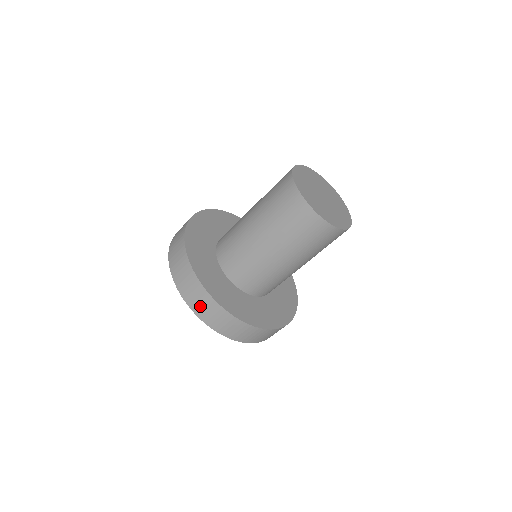
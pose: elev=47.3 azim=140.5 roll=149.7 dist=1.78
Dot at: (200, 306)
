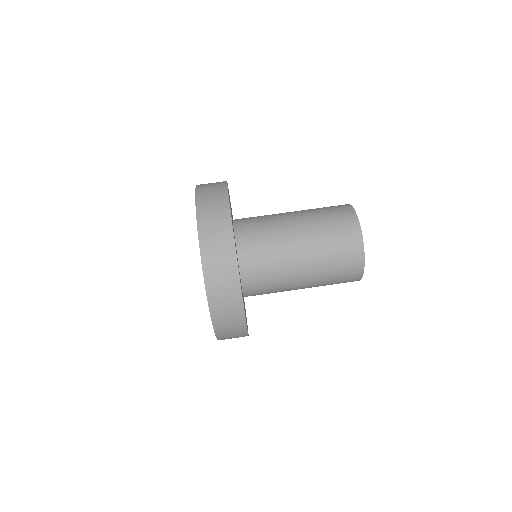
Dot at: (218, 278)
